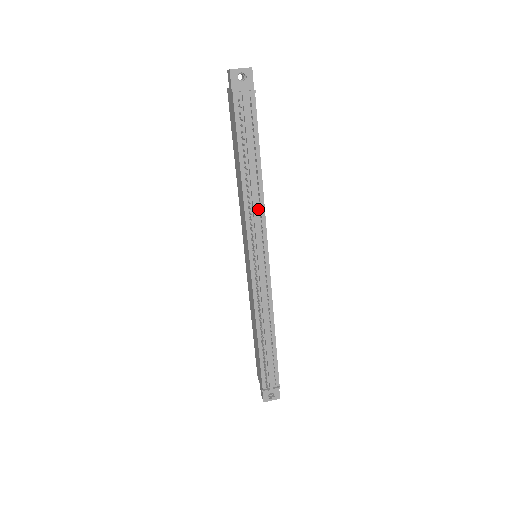
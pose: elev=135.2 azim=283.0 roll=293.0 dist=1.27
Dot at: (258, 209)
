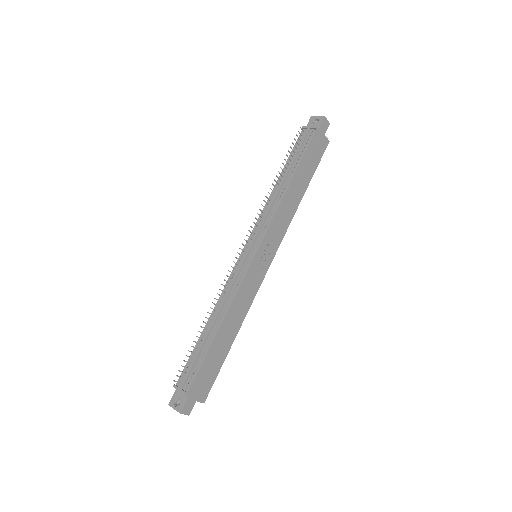
Dot at: (273, 209)
